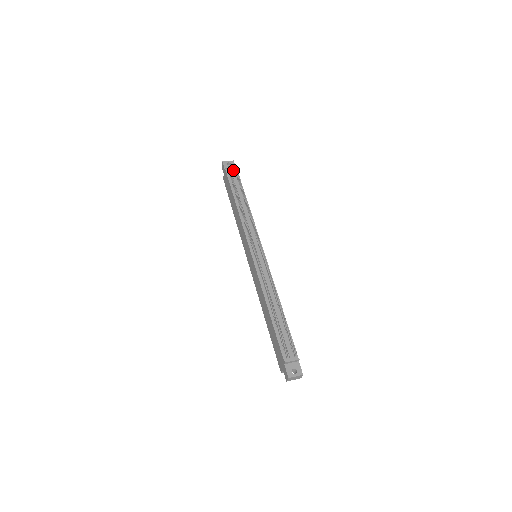
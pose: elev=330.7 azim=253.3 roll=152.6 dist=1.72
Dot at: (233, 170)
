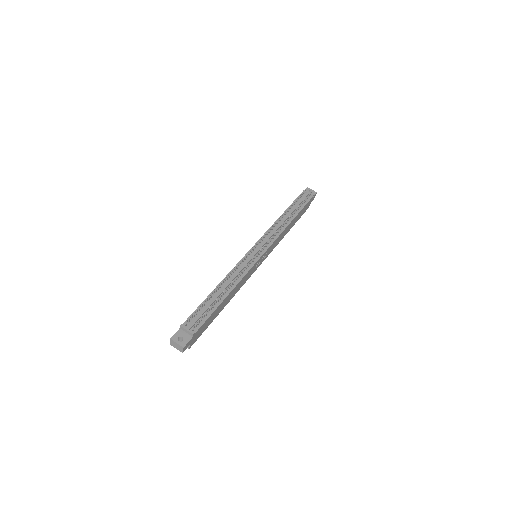
Dot at: (308, 196)
